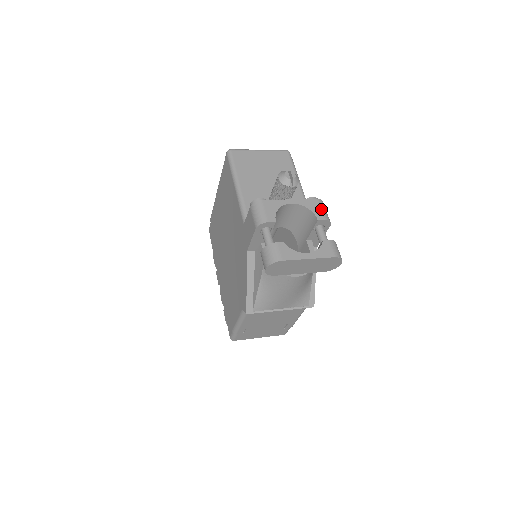
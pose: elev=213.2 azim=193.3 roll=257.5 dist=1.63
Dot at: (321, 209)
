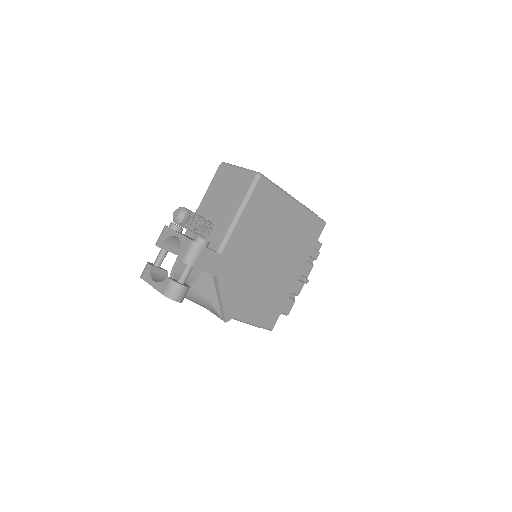
Dot at: (187, 251)
